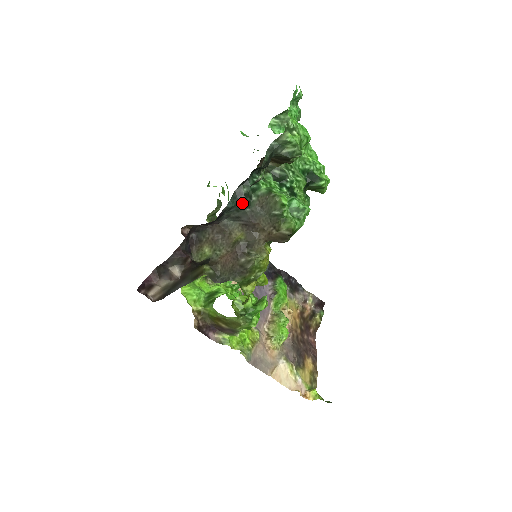
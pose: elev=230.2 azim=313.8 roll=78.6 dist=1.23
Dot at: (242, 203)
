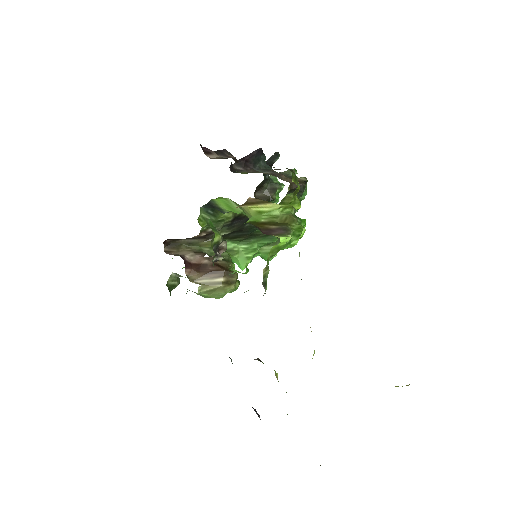
Dot at: (268, 165)
